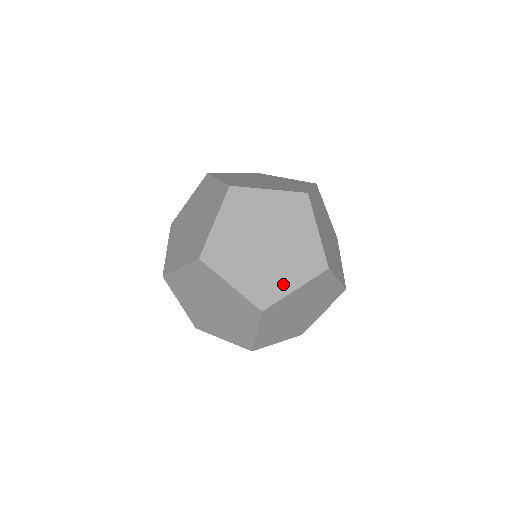
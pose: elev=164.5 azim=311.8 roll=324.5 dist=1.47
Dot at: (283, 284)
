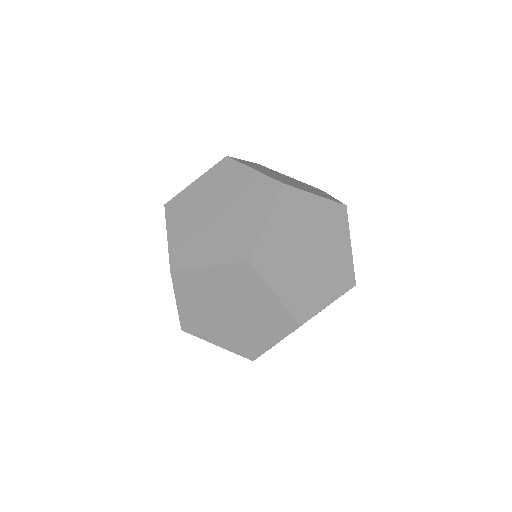
Dot at: occluded
